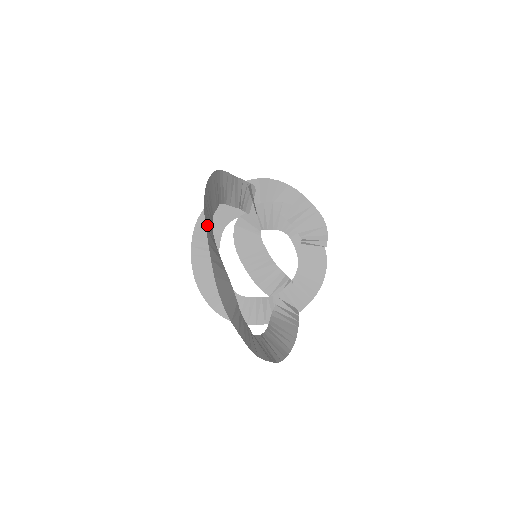
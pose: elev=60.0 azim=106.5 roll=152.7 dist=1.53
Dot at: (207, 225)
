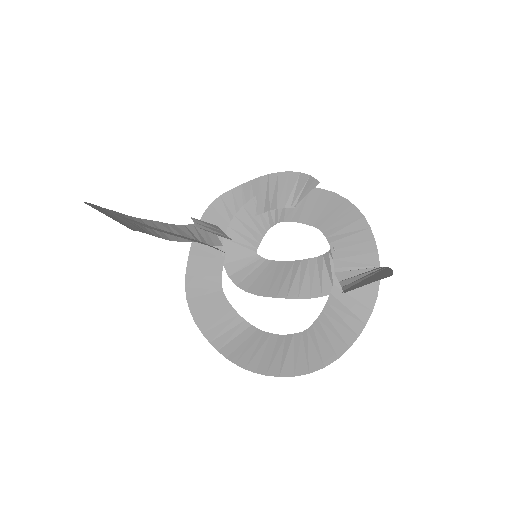
Dot at: occluded
